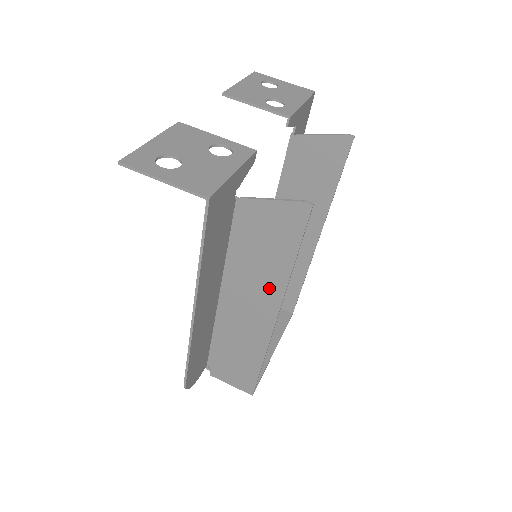
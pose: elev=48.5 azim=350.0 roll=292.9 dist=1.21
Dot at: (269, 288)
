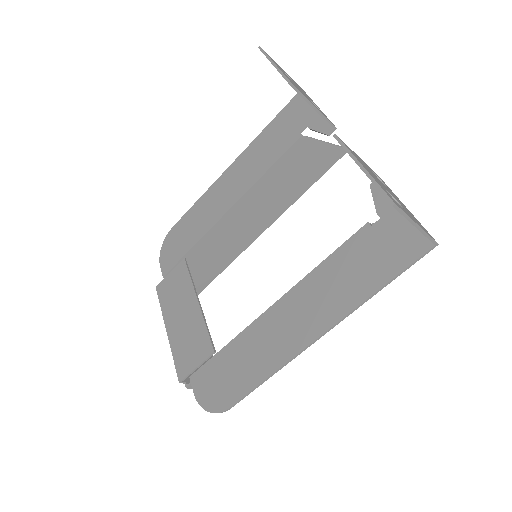
Dot at: occluded
